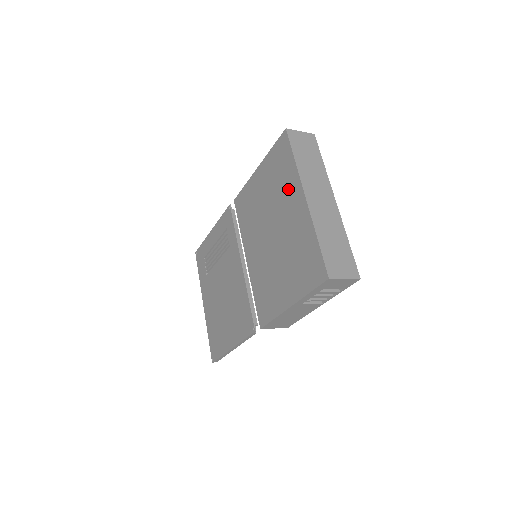
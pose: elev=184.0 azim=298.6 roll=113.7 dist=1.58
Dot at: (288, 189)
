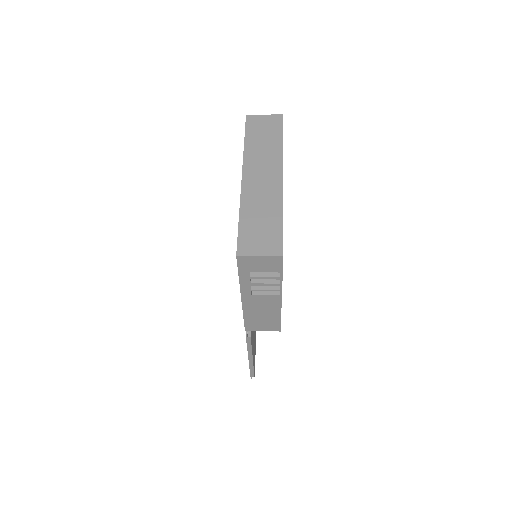
Dot at: occluded
